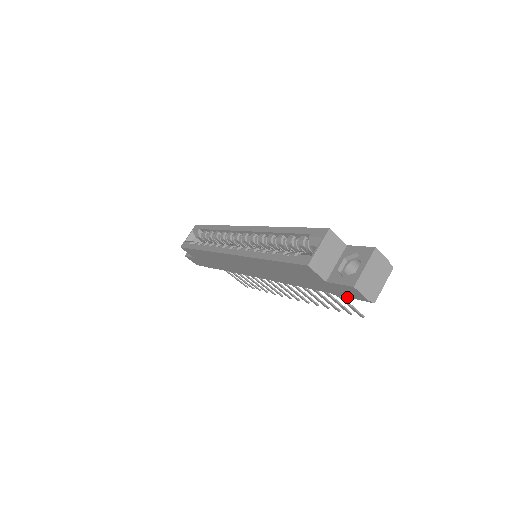
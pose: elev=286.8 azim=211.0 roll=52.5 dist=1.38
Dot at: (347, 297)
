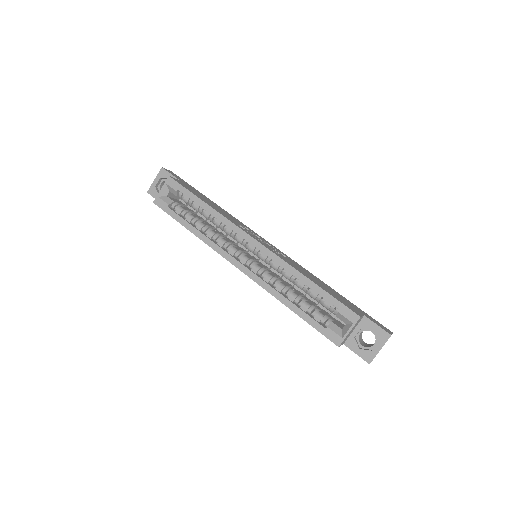
Dot at: occluded
